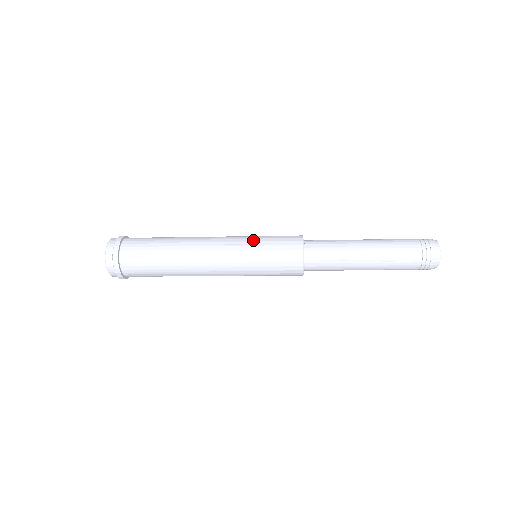
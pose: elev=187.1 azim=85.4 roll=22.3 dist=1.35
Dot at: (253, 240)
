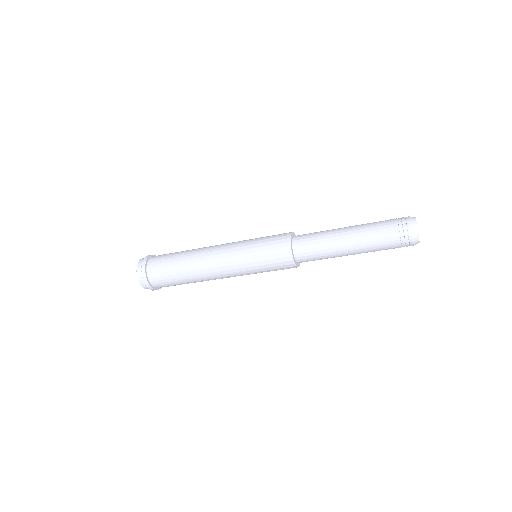
Dot at: occluded
